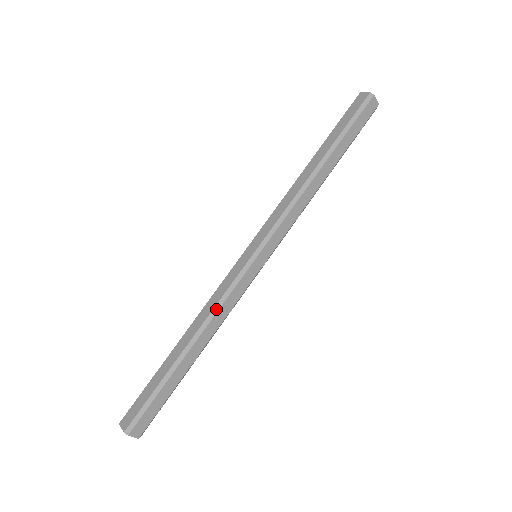
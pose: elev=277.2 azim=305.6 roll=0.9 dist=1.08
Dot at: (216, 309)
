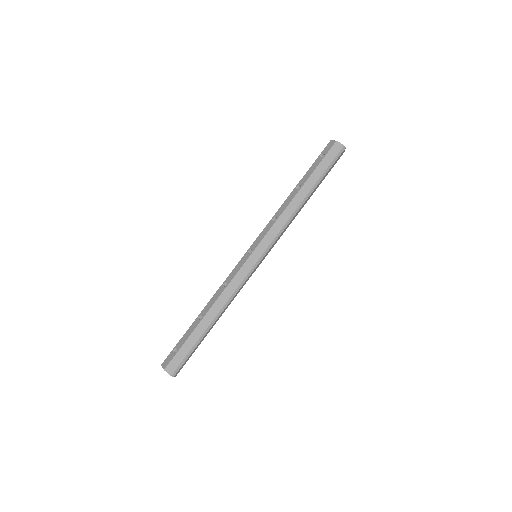
Dot at: (233, 296)
